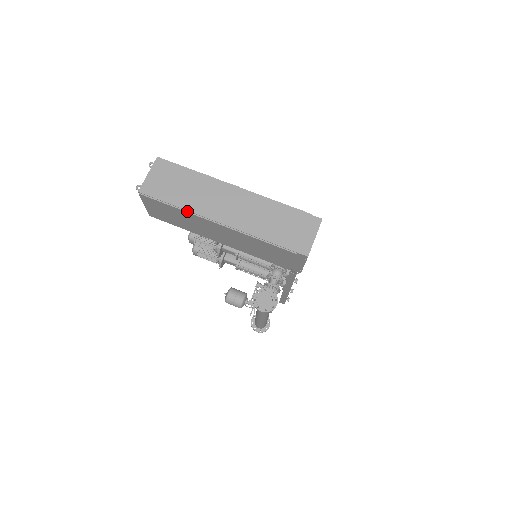
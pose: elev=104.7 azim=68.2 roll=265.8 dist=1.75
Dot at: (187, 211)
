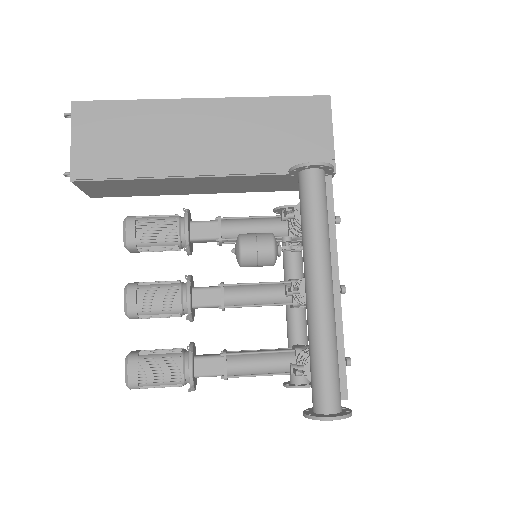
Dot at: (149, 100)
